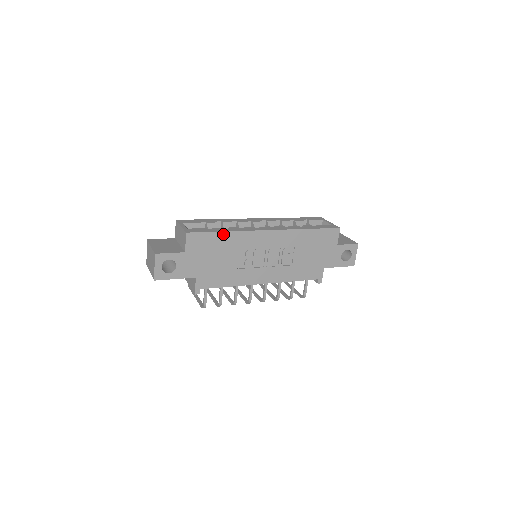
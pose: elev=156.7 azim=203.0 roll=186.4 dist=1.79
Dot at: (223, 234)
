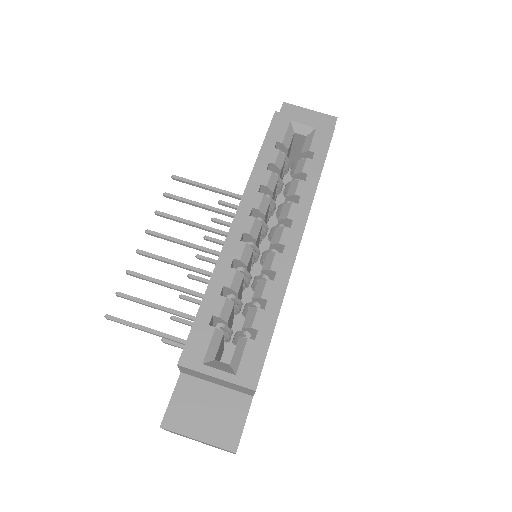
Dot at: (276, 322)
